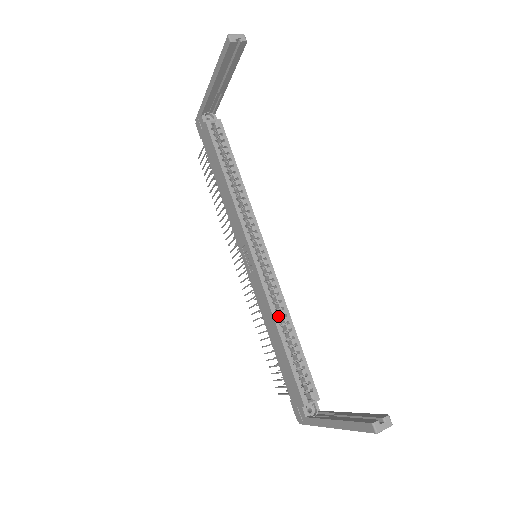
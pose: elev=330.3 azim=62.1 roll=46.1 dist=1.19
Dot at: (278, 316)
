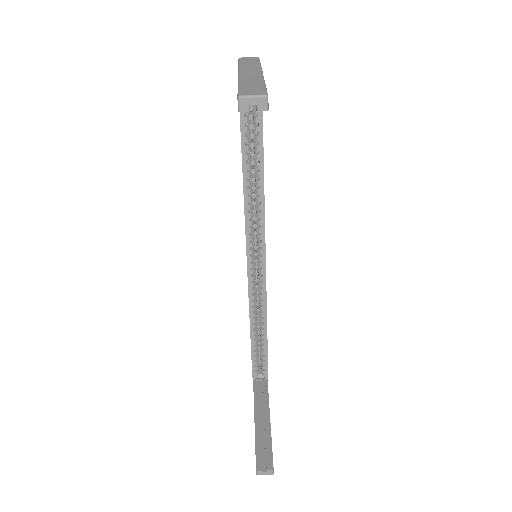
Dot at: (256, 314)
